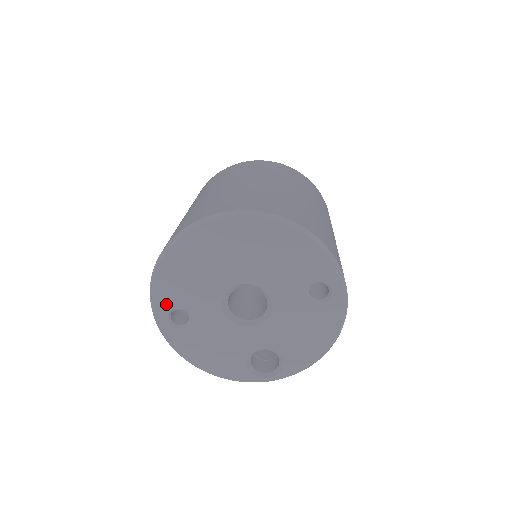
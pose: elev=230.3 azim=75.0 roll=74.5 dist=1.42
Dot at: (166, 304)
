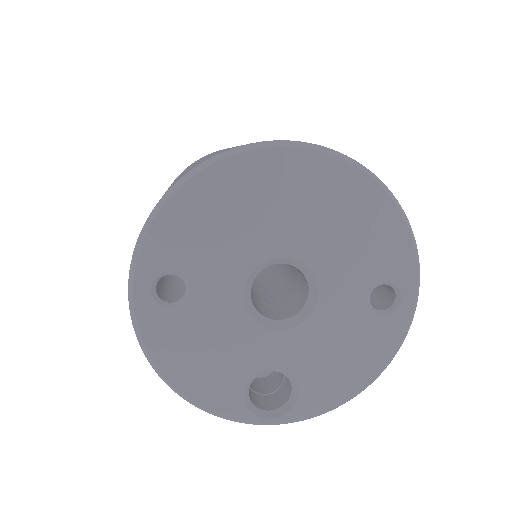
Dot at: (160, 259)
